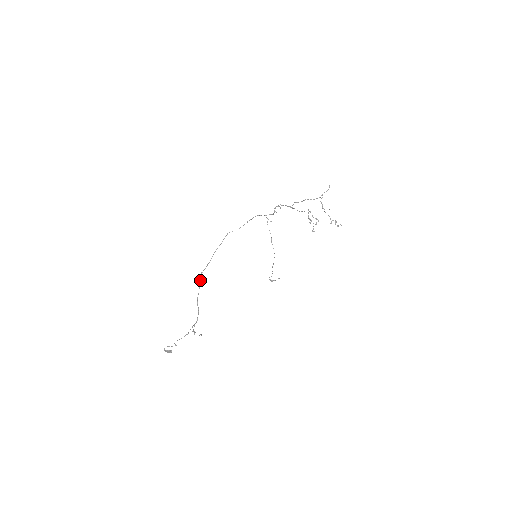
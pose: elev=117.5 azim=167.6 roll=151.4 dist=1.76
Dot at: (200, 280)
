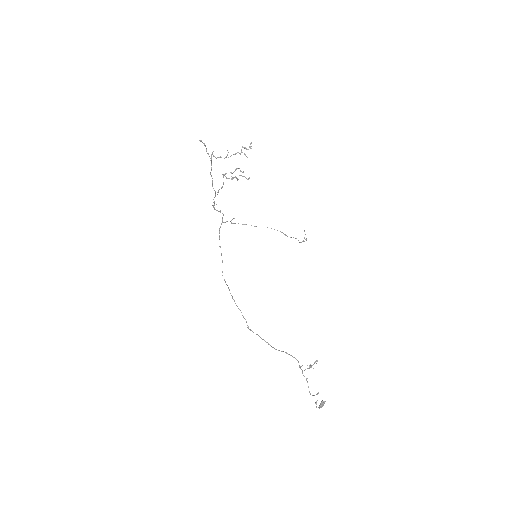
Dot at: occluded
